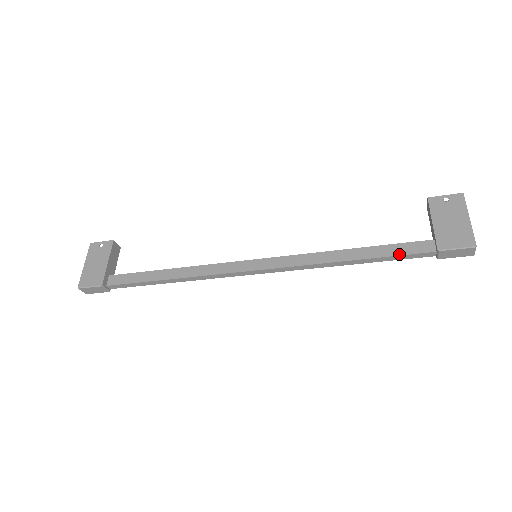
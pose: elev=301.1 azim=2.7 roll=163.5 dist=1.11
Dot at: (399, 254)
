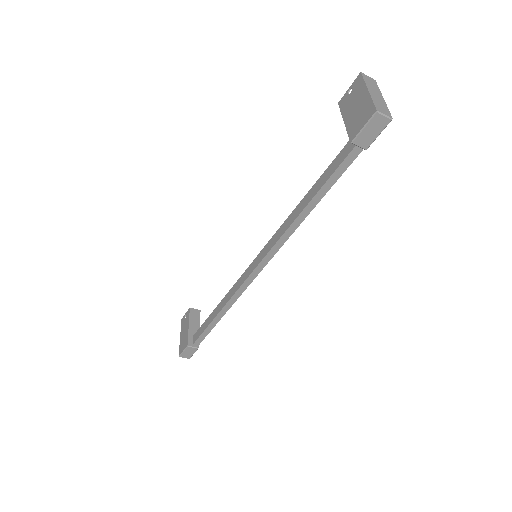
Dot at: (332, 172)
